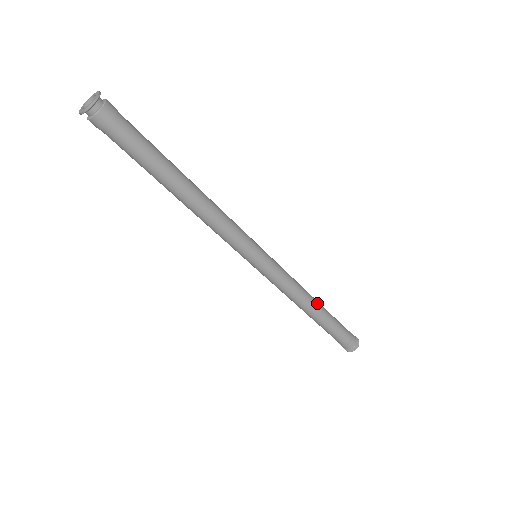
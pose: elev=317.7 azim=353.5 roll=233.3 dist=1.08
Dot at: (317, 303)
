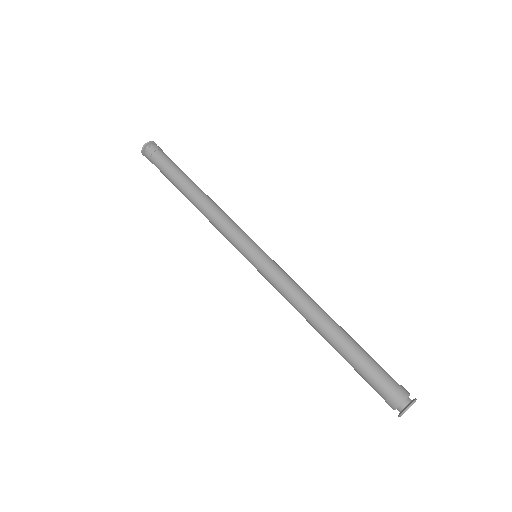
Dot at: (327, 322)
